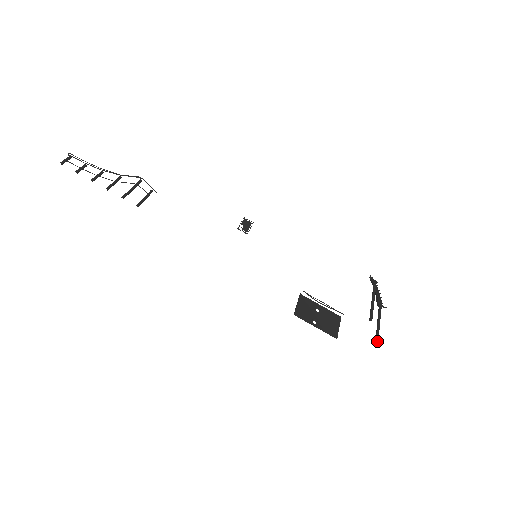
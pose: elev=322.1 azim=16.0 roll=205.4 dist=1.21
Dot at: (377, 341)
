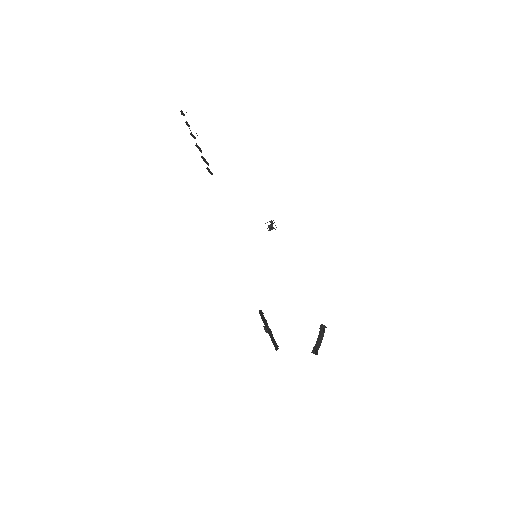
Dot at: occluded
